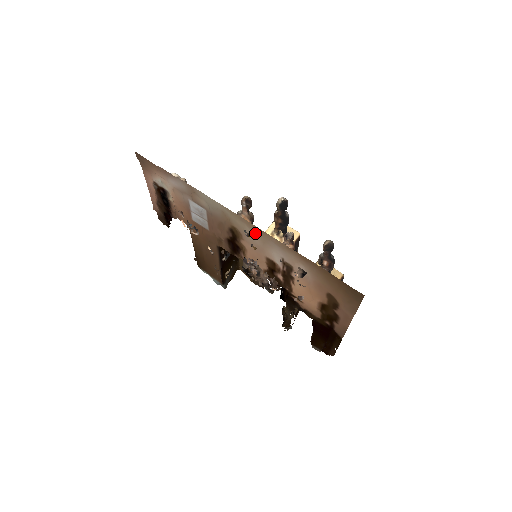
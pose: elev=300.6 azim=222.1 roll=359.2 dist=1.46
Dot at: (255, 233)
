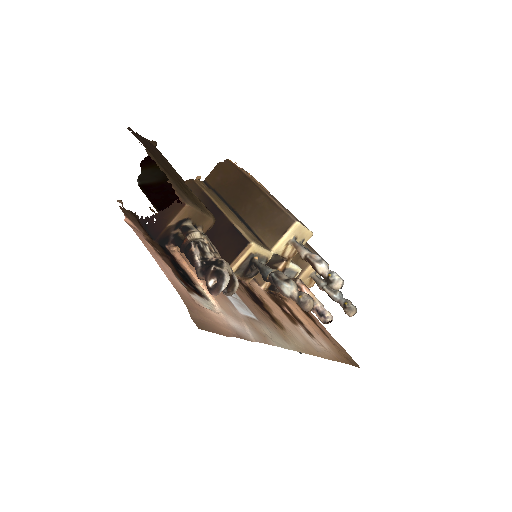
Dot at: (306, 346)
